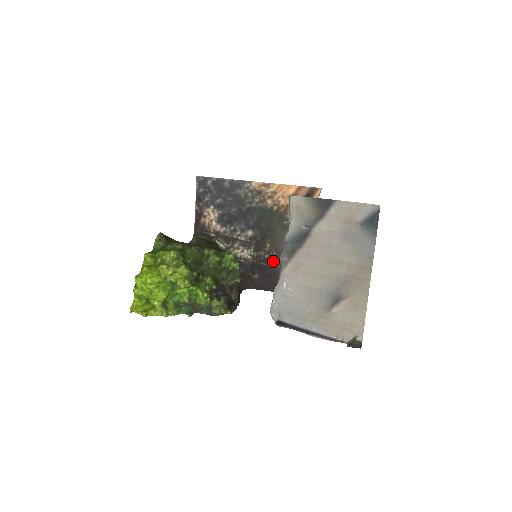
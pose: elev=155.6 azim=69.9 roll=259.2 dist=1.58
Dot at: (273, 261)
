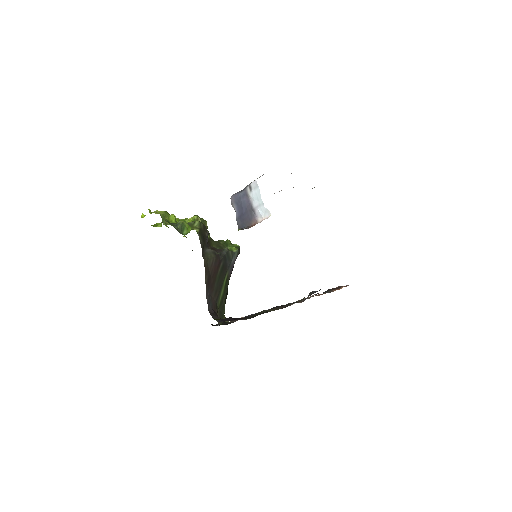
Dot at: occluded
